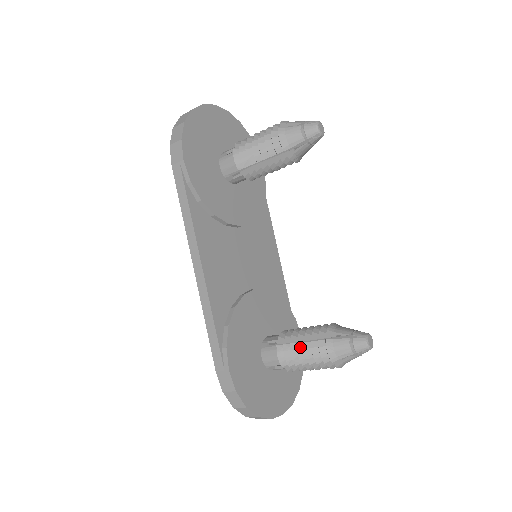
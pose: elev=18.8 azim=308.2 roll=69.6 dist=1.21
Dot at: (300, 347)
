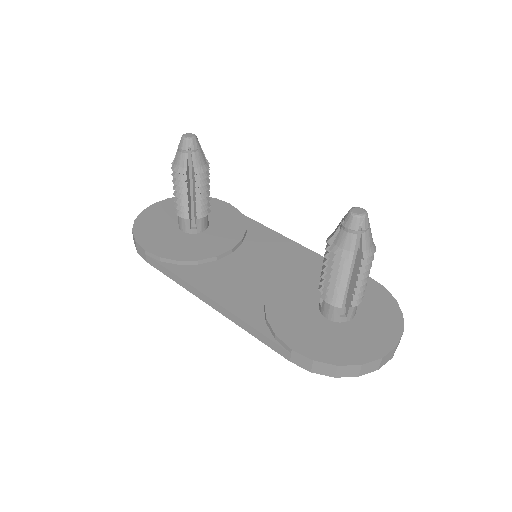
Dot at: (328, 277)
